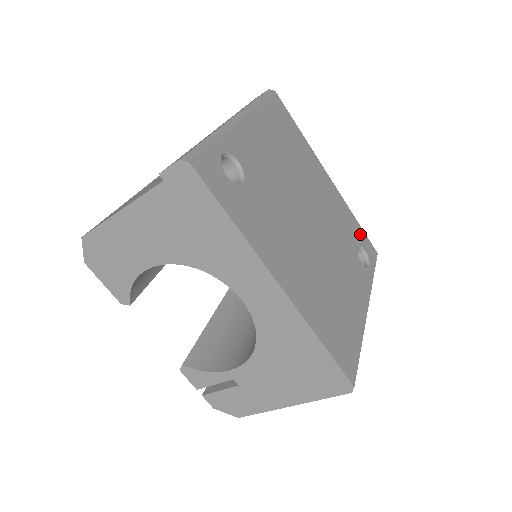
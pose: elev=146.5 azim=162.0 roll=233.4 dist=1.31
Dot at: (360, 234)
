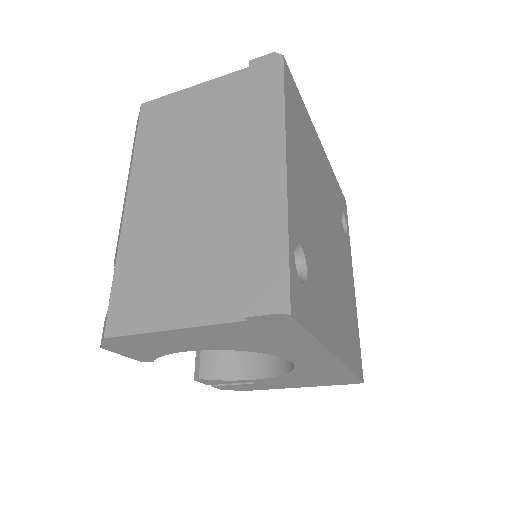
Dot at: (339, 194)
